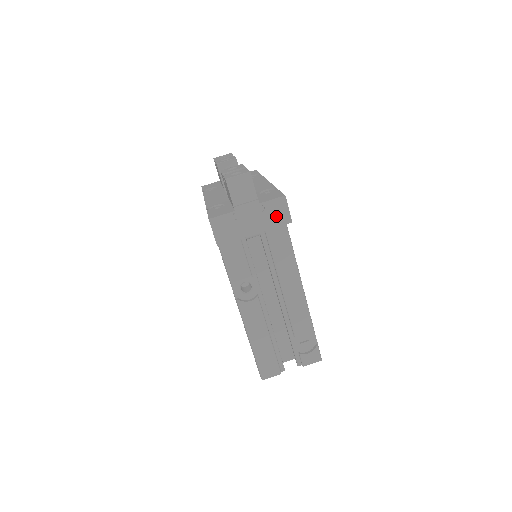
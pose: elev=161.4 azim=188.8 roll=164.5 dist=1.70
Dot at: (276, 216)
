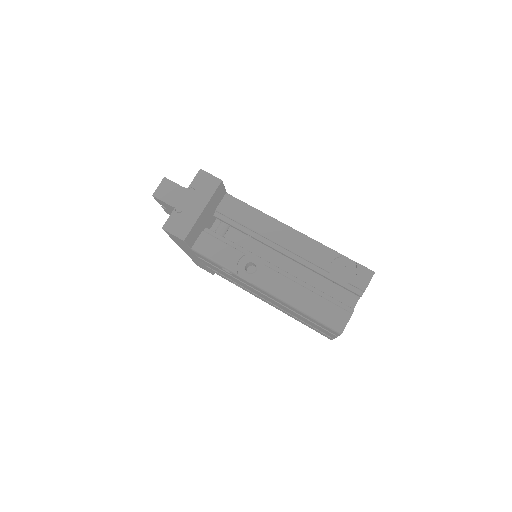
Dot at: (207, 186)
